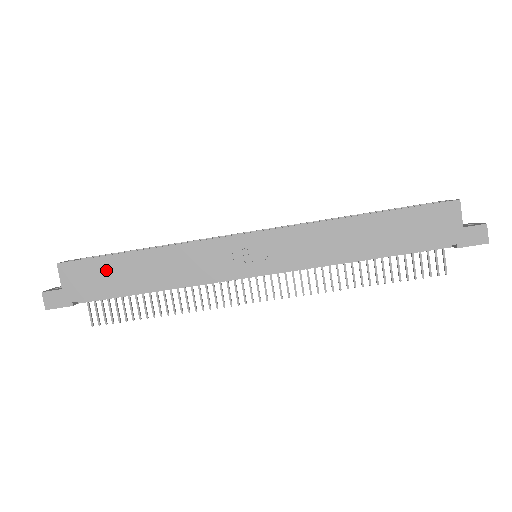
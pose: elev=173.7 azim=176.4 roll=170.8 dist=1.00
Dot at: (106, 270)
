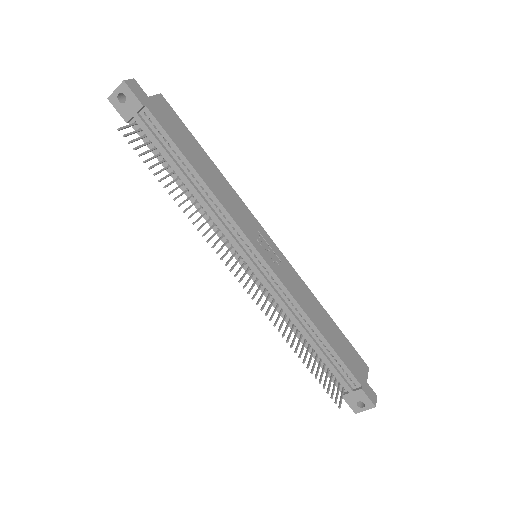
Dot at: (184, 134)
